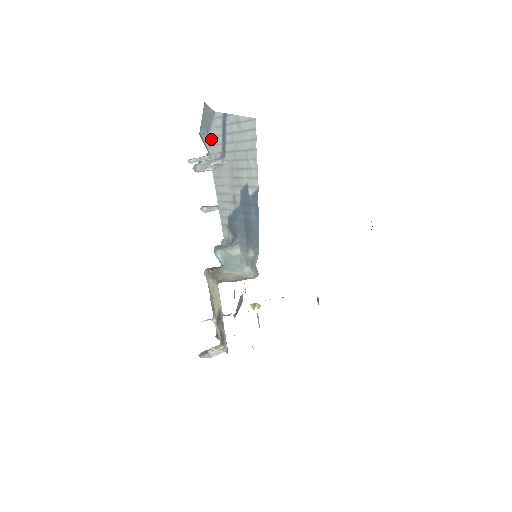
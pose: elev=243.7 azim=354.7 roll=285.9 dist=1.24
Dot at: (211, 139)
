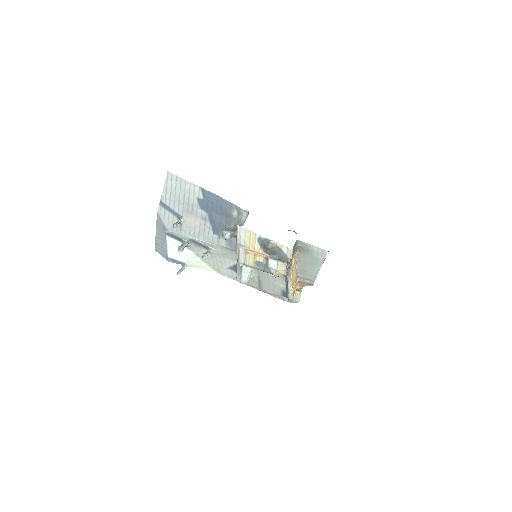
Dot at: (169, 226)
